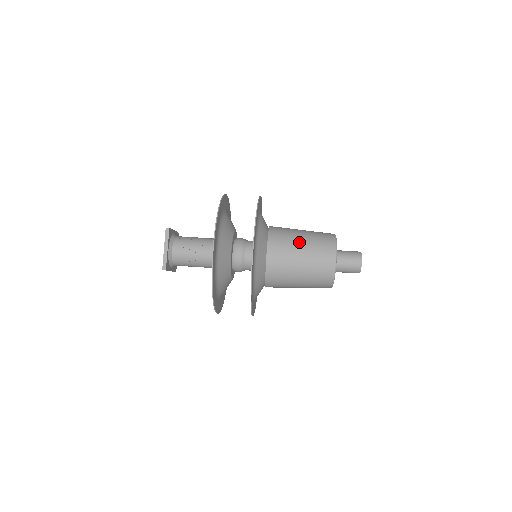
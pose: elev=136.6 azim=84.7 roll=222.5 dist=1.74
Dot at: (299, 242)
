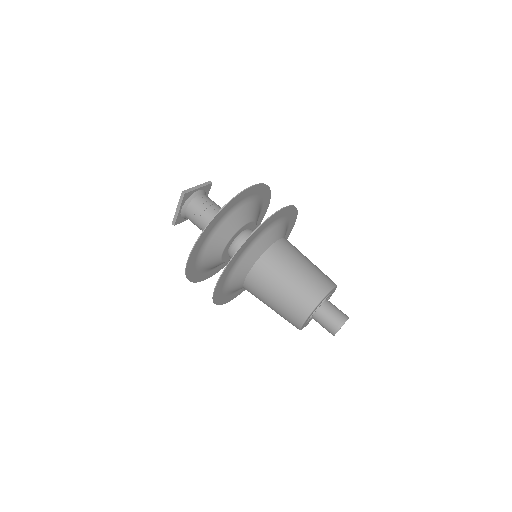
Dot at: (280, 285)
